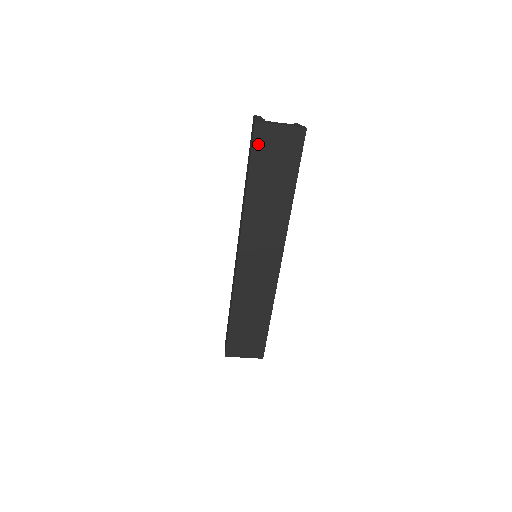
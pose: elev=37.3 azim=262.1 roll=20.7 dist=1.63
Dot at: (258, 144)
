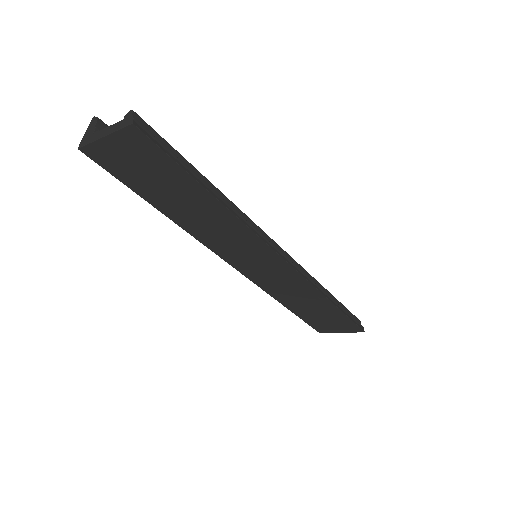
Dot at: (111, 168)
